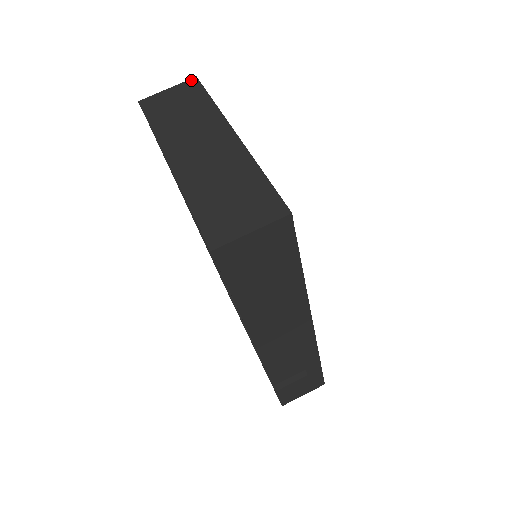
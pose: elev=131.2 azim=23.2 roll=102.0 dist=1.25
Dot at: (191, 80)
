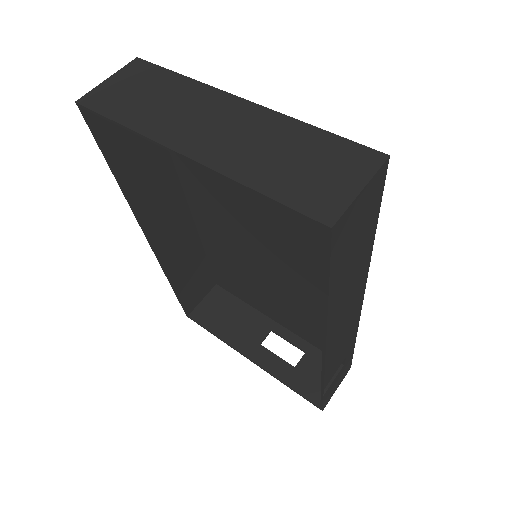
Dot at: (133, 62)
